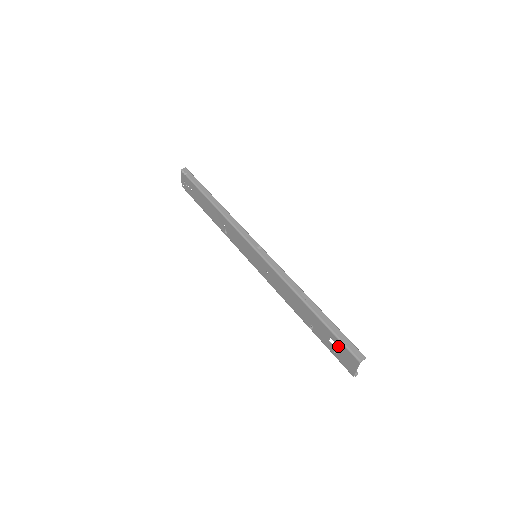
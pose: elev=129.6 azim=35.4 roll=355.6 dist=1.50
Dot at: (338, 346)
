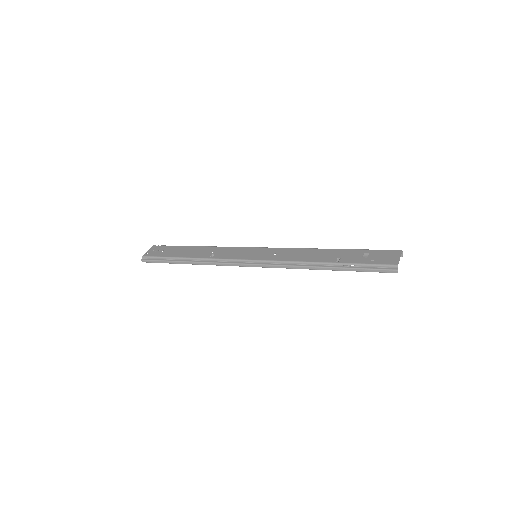
Dot at: (375, 254)
